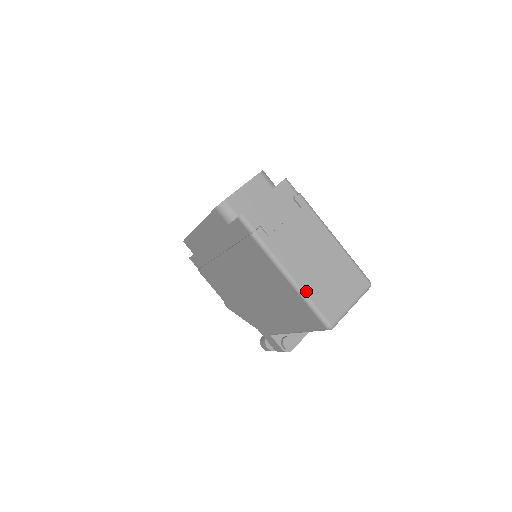
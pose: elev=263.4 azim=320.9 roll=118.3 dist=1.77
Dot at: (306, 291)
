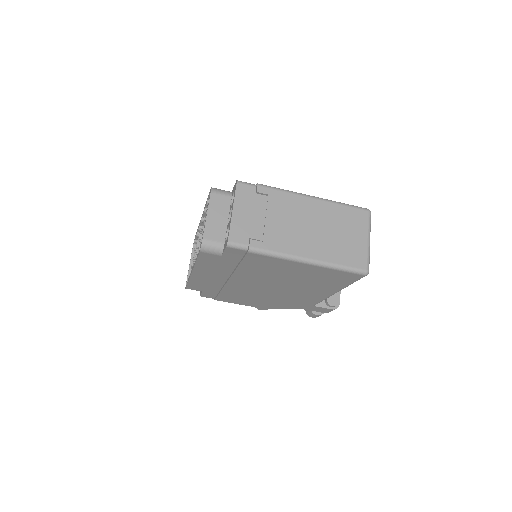
Dot at: (326, 260)
